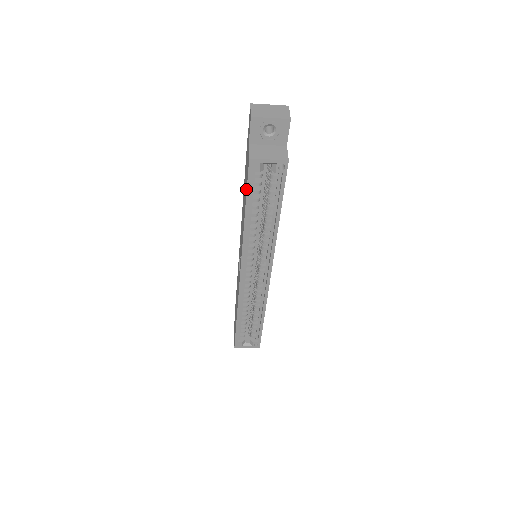
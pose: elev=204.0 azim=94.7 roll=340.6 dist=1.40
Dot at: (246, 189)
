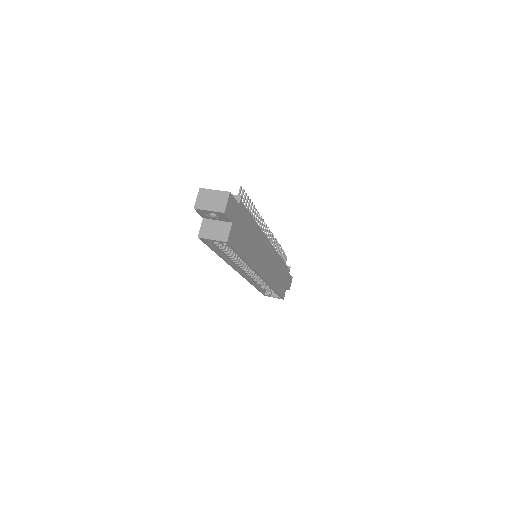
Dot at: occluded
